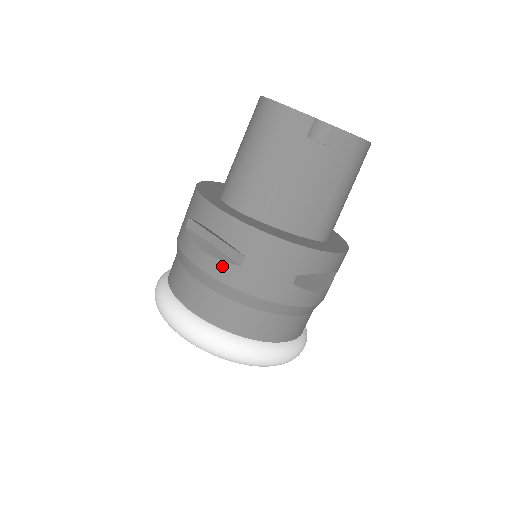
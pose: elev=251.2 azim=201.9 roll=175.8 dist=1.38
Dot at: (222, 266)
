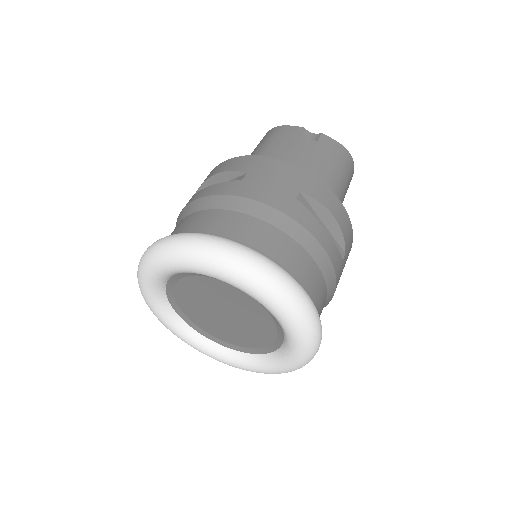
Dot at: (223, 185)
